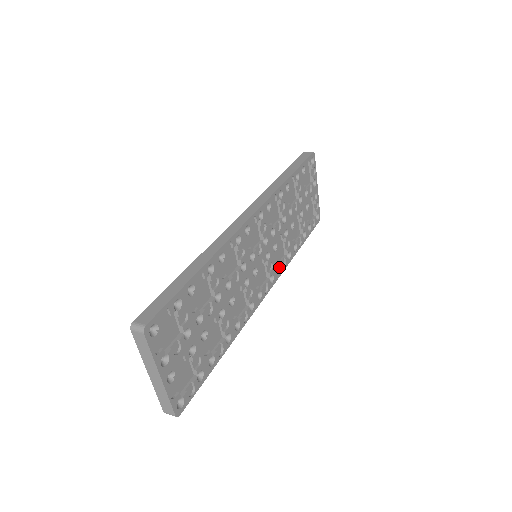
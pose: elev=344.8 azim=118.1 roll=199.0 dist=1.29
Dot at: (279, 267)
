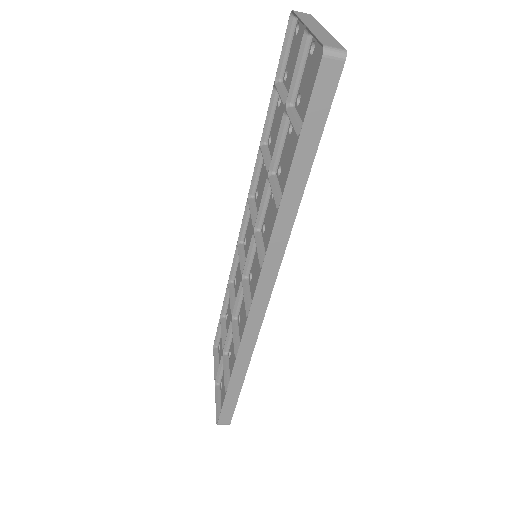
Dot at: occluded
